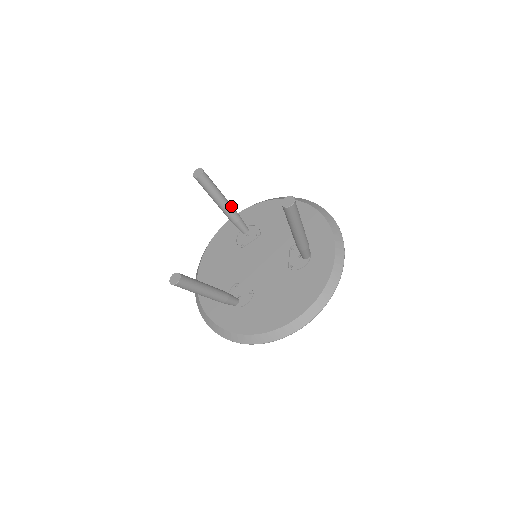
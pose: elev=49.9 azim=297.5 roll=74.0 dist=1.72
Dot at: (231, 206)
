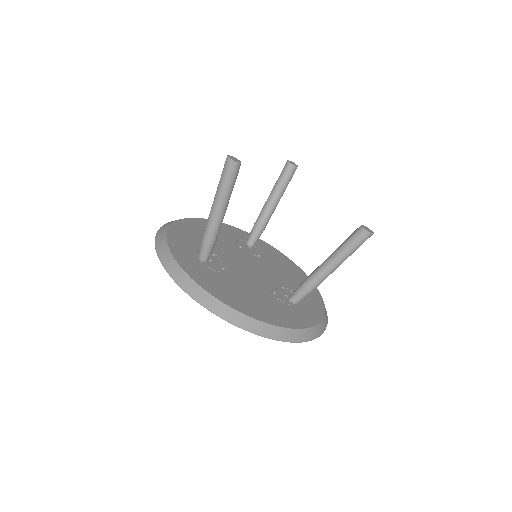
Dot at: occluded
